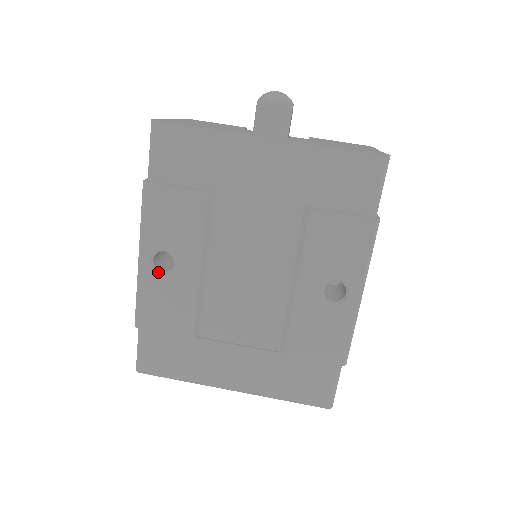
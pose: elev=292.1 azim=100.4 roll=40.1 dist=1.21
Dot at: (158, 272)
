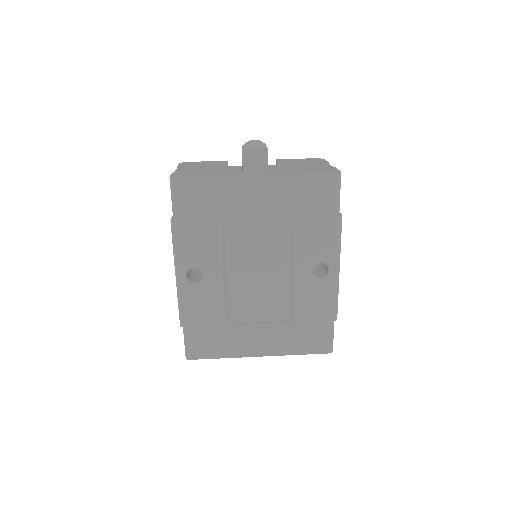
Dot at: (192, 284)
